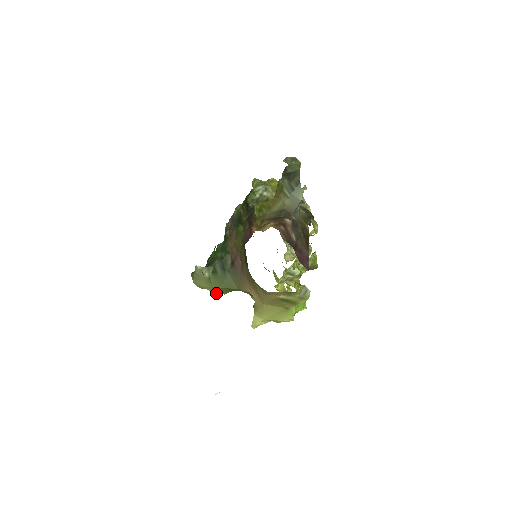
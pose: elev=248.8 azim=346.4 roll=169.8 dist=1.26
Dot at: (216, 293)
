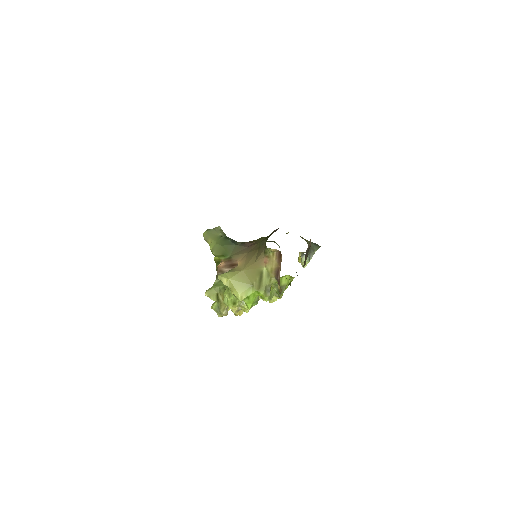
Dot at: (211, 249)
